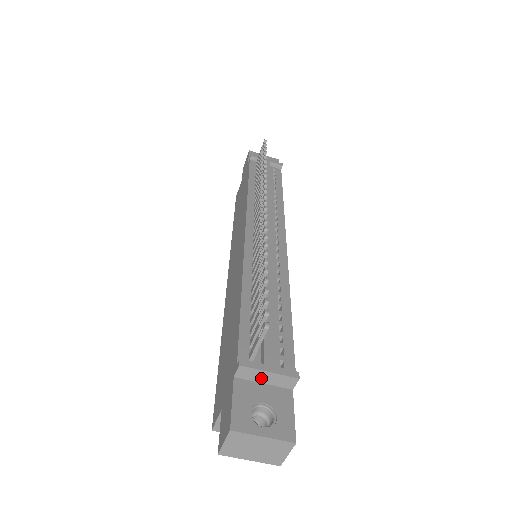
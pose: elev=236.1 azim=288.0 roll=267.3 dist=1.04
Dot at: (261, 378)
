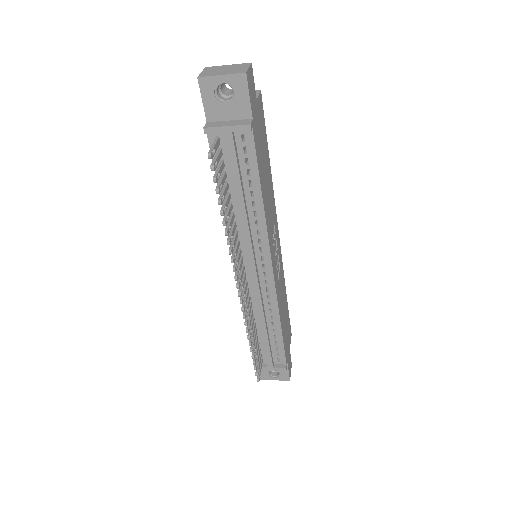
Dot at: occluded
